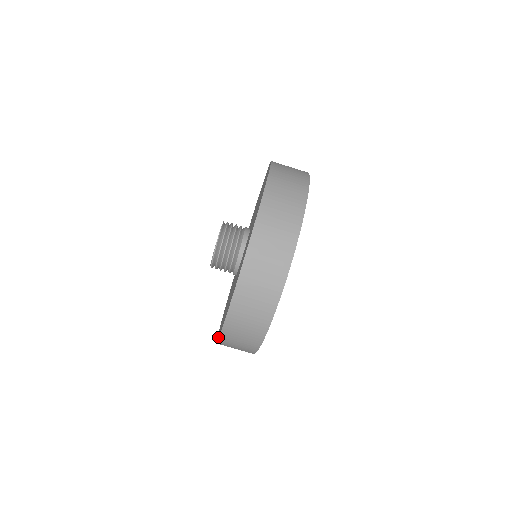
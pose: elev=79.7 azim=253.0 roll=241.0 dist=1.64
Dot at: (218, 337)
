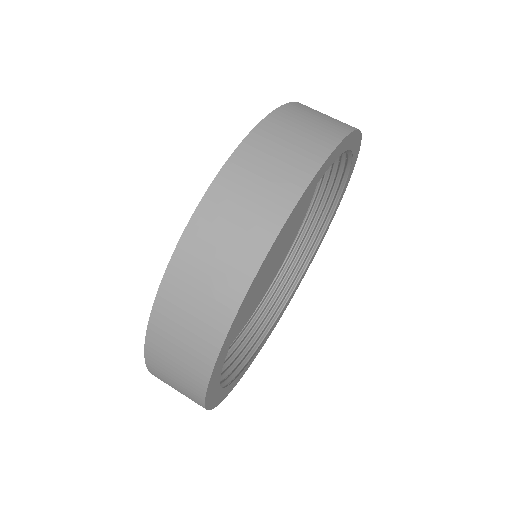
Dot at: (209, 191)
